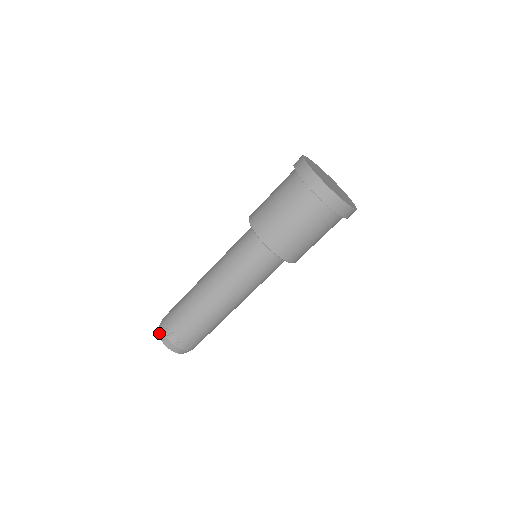
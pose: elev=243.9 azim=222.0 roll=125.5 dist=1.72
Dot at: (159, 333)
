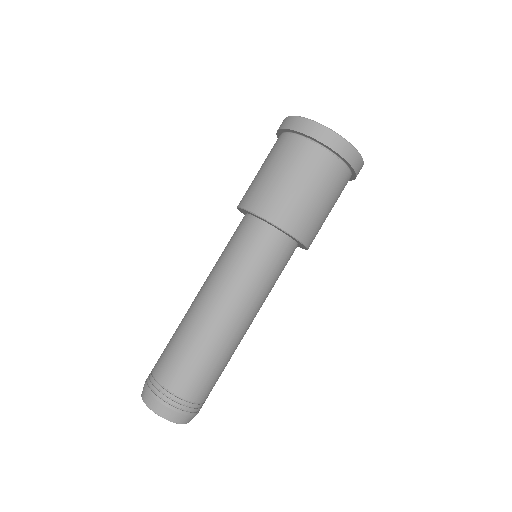
Dot at: (142, 391)
